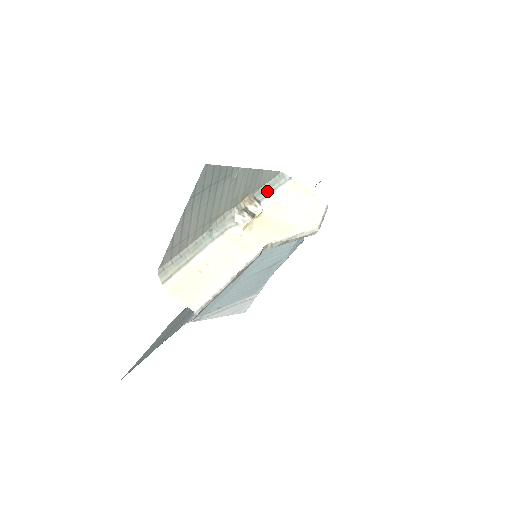
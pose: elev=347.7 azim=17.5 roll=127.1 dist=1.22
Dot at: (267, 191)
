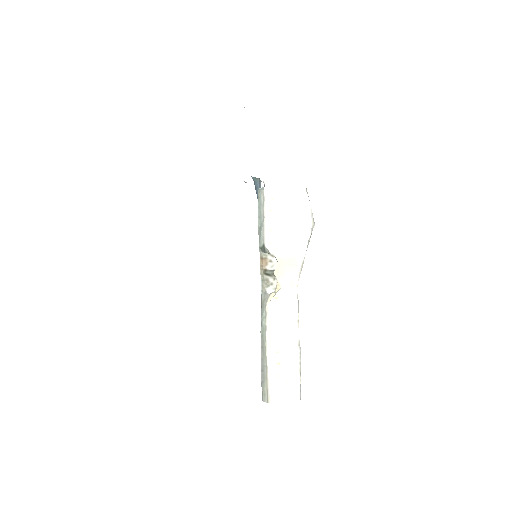
Dot at: (261, 227)
